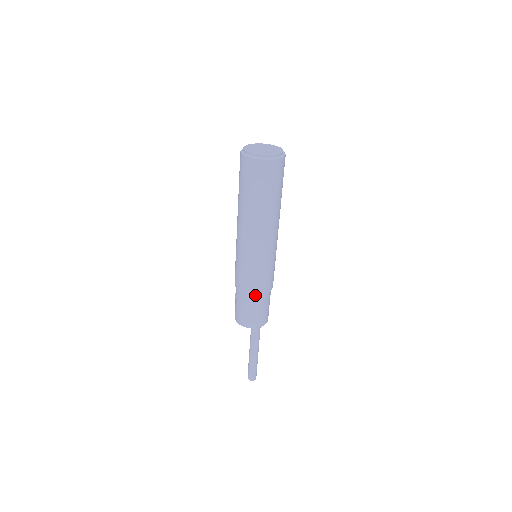
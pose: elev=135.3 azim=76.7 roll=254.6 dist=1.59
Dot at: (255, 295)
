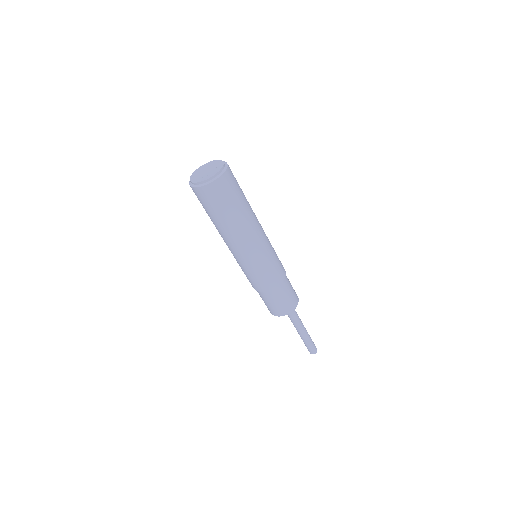
Dot at: (263, 291)
